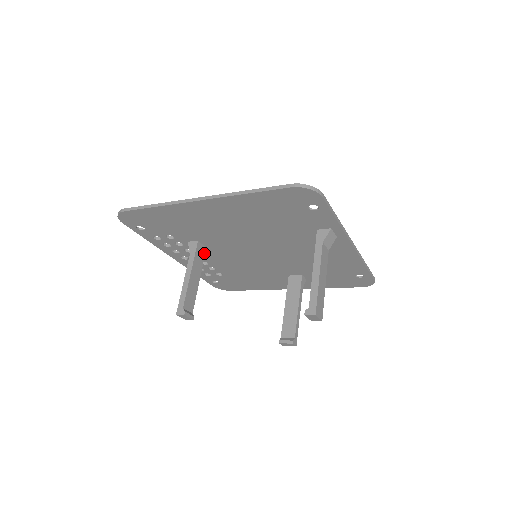
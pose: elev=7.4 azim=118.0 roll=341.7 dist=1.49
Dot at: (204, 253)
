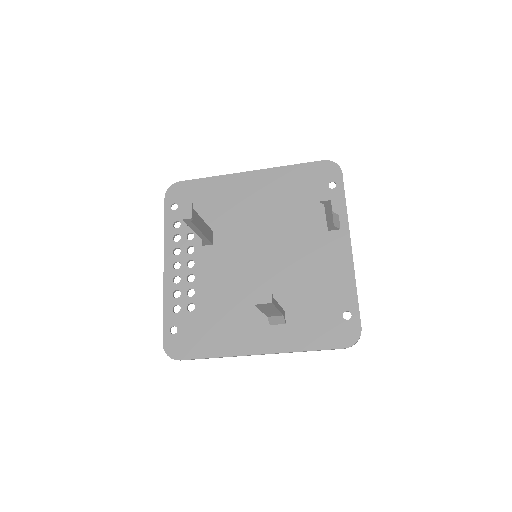
Dot at: (211, 241)
